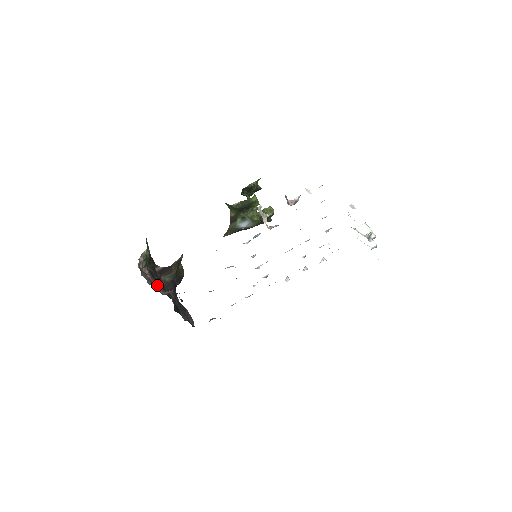
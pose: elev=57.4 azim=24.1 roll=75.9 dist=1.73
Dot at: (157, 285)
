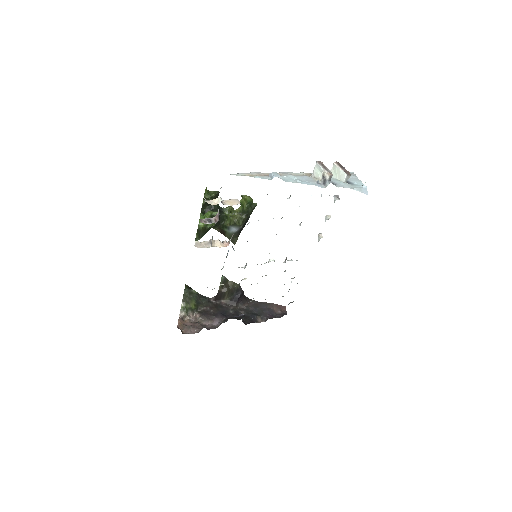
Dot at: (211, 321)
